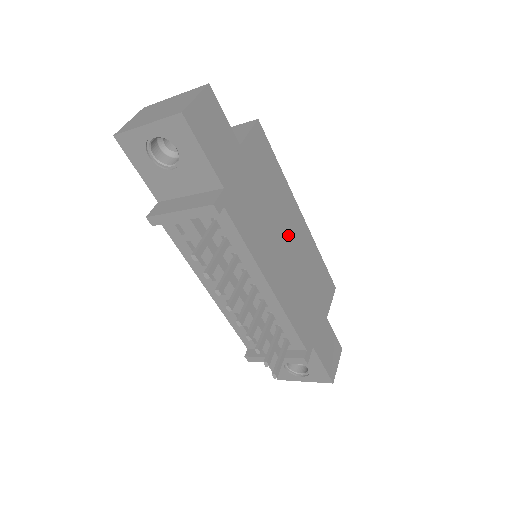
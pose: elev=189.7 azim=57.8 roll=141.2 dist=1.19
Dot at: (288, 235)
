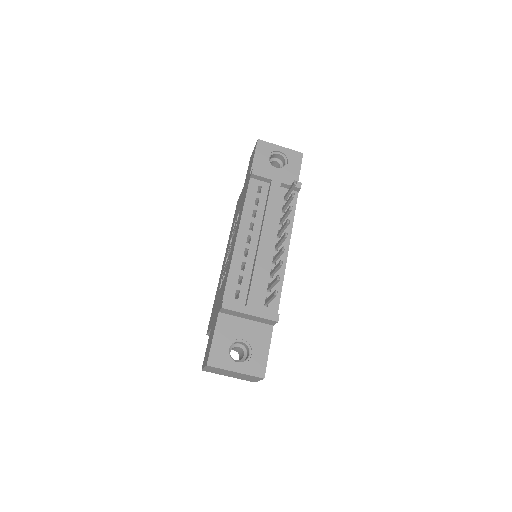
Dot at: occluded
